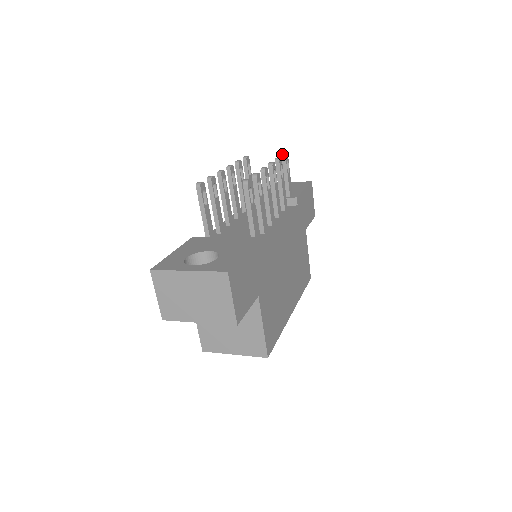
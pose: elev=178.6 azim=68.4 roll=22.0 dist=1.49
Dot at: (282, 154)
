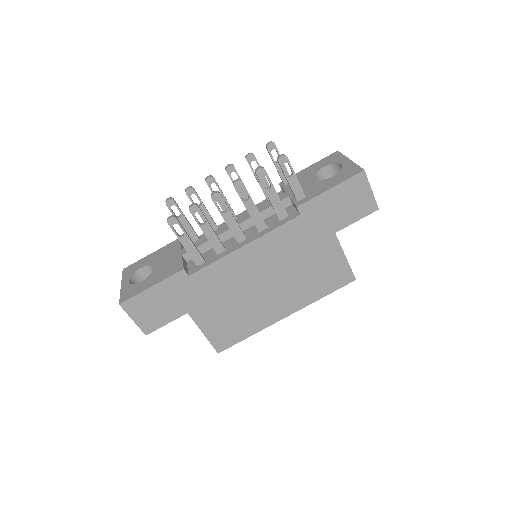
Dot at: (277, 157)
